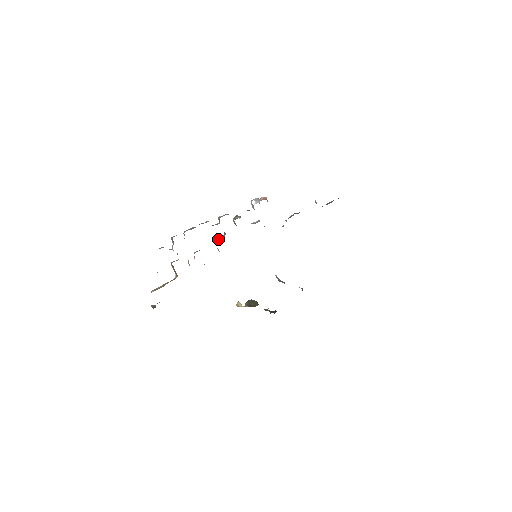
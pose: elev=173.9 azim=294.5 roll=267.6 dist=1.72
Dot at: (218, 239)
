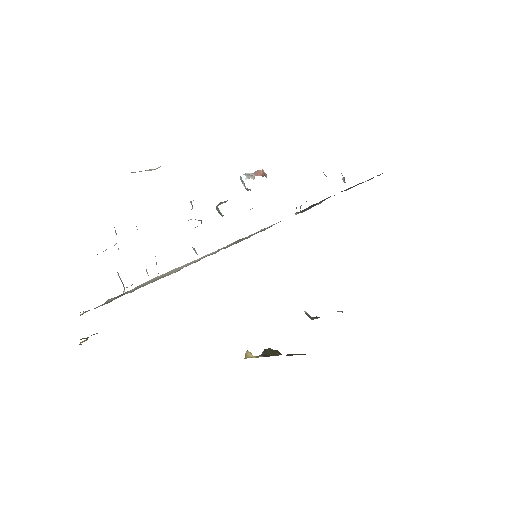
Dot at: occluded
